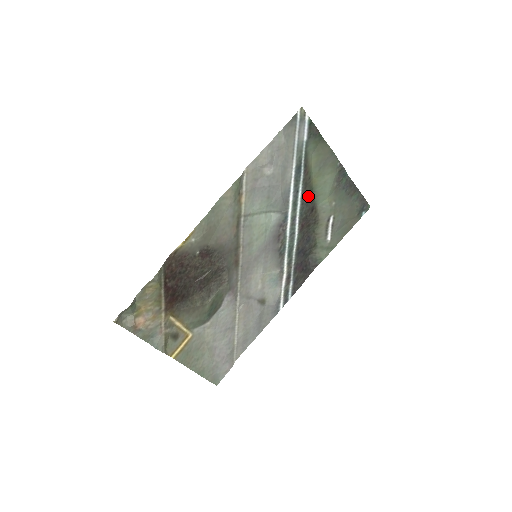
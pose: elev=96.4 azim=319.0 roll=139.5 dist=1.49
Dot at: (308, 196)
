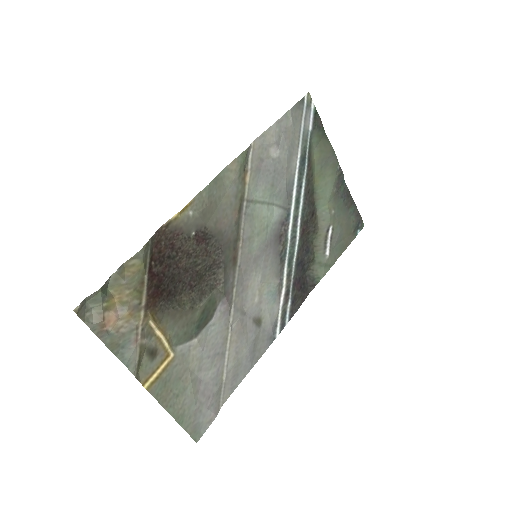
Dot at: (309, 196)
